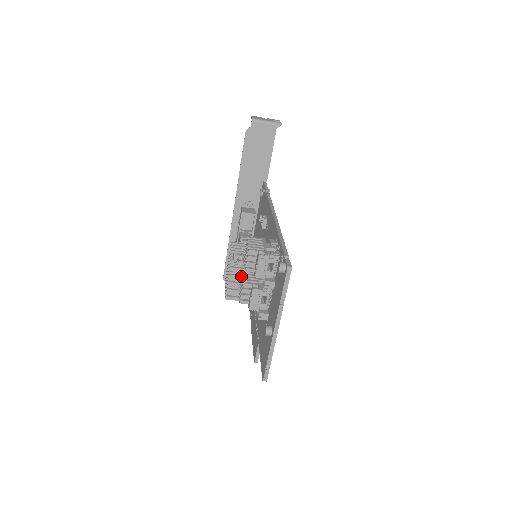
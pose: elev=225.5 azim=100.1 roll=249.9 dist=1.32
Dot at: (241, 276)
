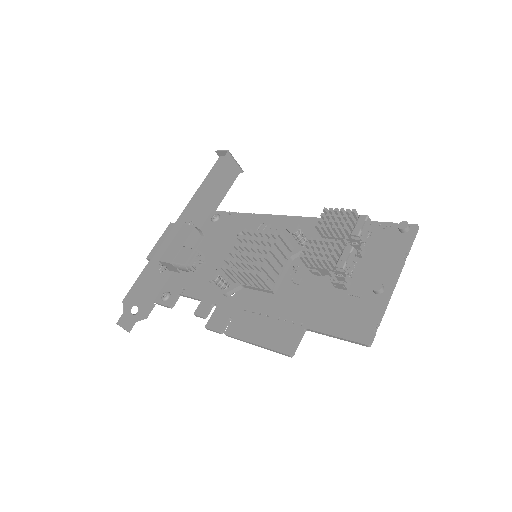
Dot at: occluded
